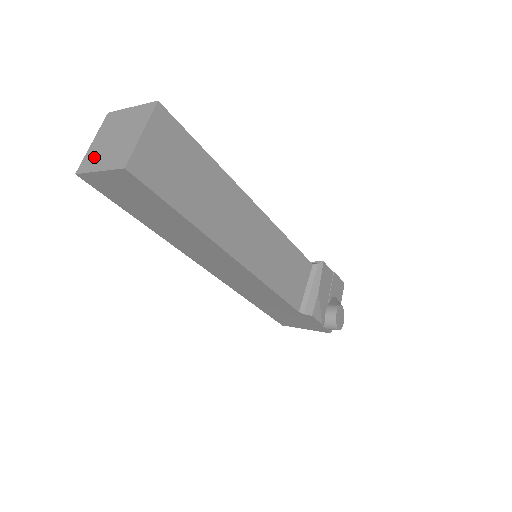
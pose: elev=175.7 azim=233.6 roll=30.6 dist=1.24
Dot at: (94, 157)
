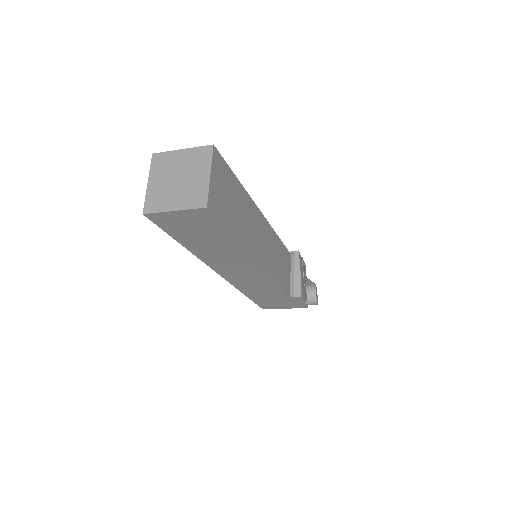
Dot at: (160, 197)
